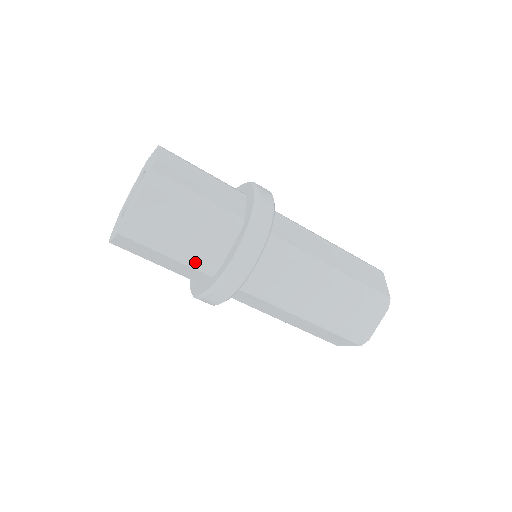
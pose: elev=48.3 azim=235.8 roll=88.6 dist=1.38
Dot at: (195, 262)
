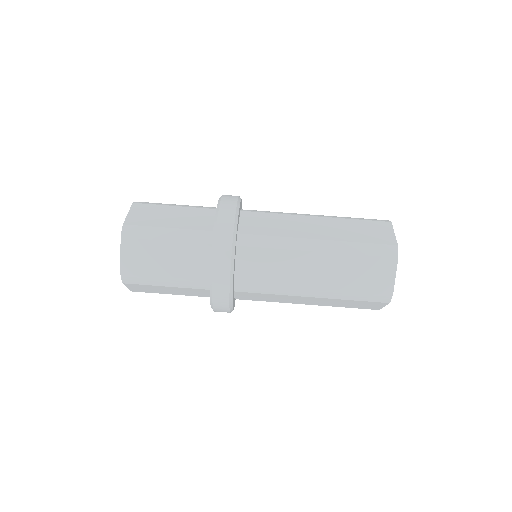
Dot at: (191, 235)
